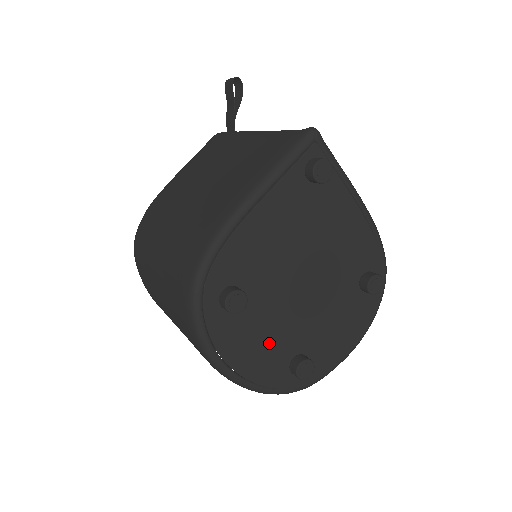
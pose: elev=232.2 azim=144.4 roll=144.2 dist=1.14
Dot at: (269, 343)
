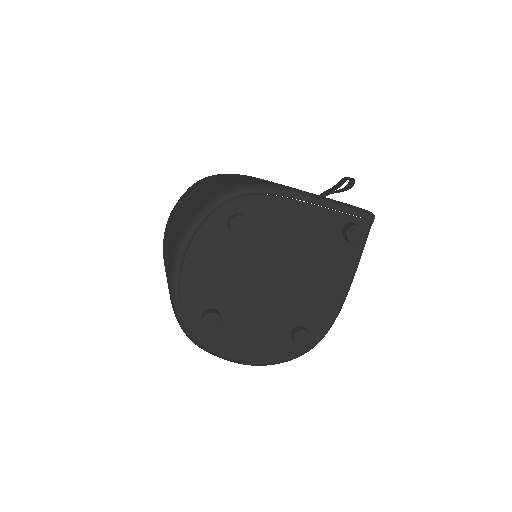
Dot at: (217, 279)
